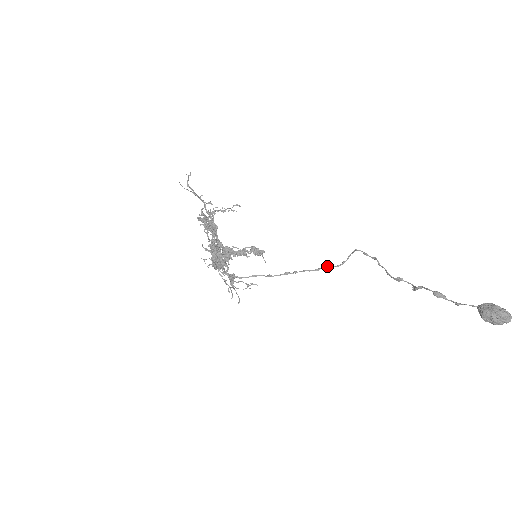
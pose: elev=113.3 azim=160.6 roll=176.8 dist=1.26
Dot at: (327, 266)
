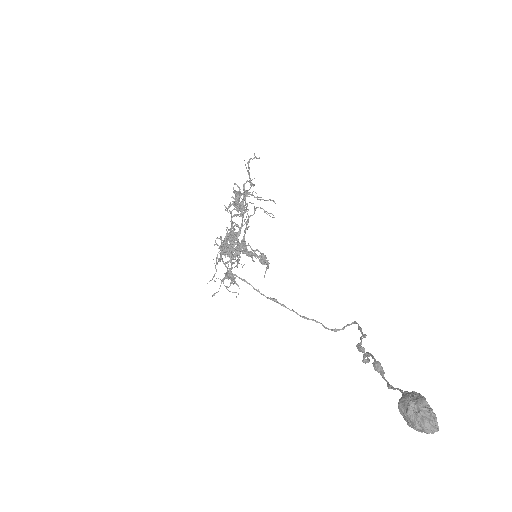
Dot at: (317, 321)
